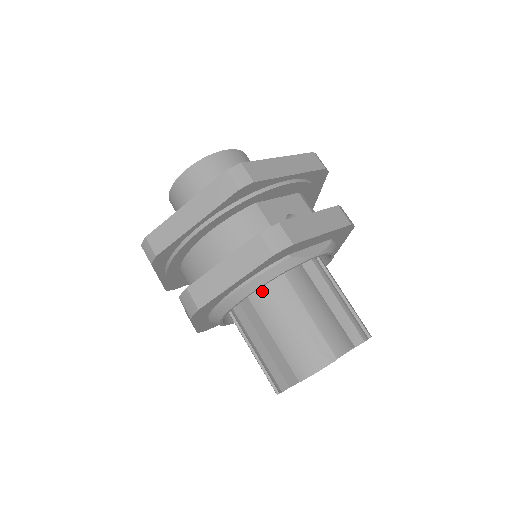
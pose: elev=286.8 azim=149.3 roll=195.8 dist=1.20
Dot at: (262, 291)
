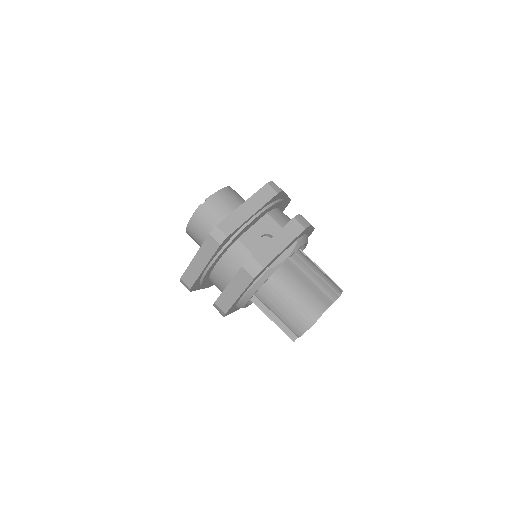
Dot at: (260, 290)
